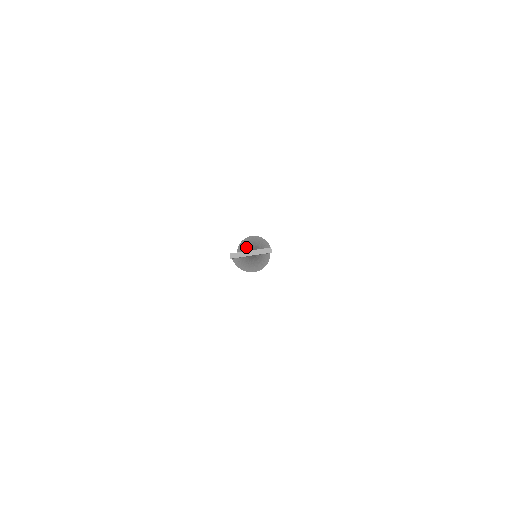
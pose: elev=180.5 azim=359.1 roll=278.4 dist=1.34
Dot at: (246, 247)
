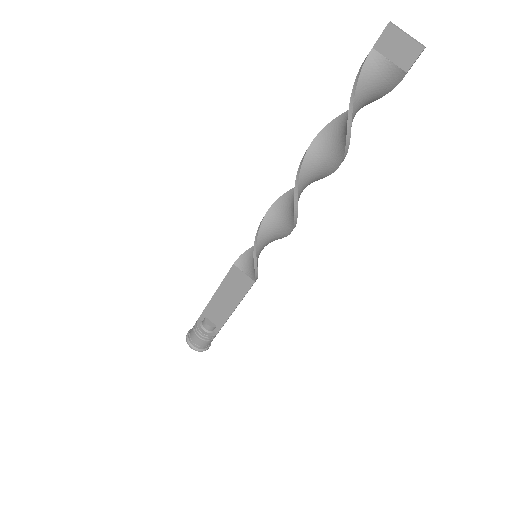
Dot at: (347, 114)
